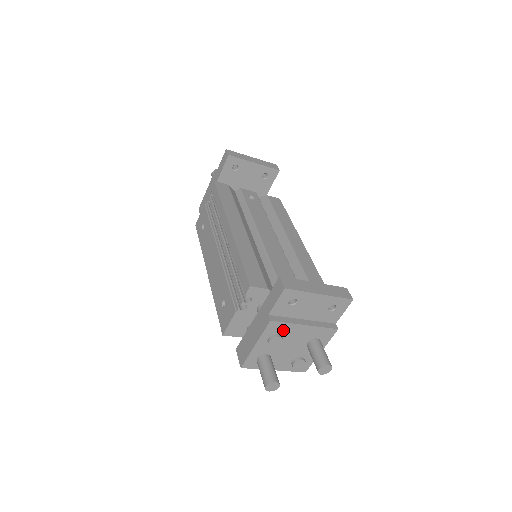
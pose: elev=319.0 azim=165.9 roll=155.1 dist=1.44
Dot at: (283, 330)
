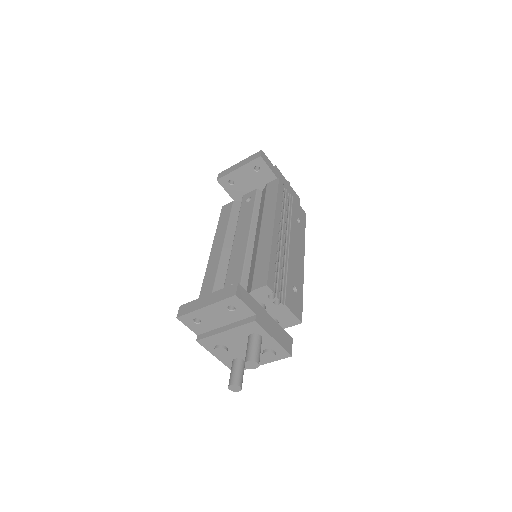
Dot at: (216, 341)
